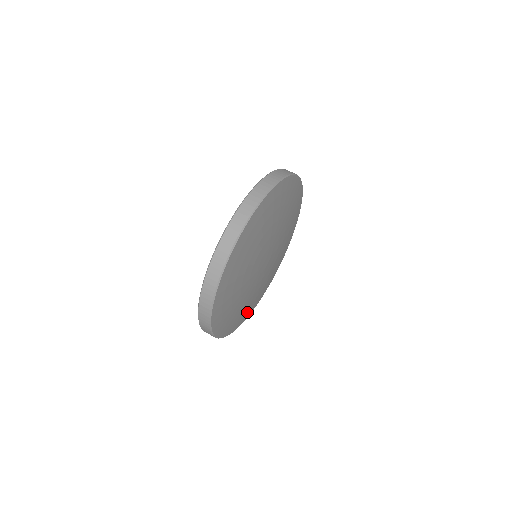
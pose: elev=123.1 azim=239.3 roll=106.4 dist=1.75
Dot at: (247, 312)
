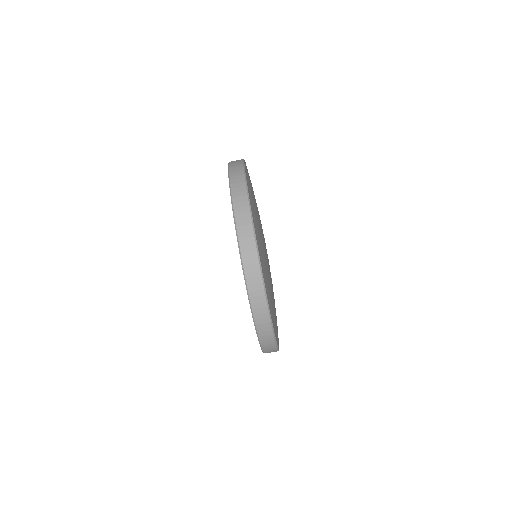
Dot at: occluded
